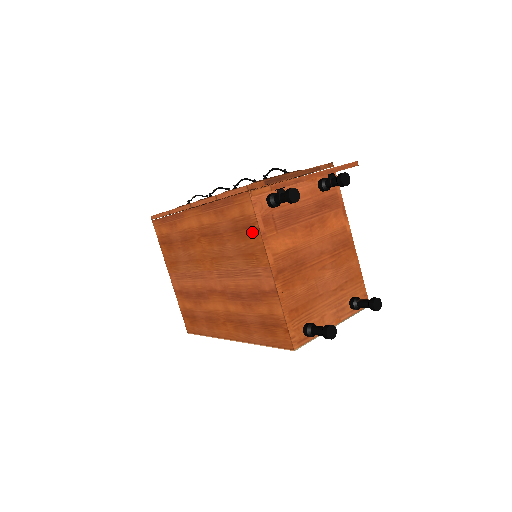
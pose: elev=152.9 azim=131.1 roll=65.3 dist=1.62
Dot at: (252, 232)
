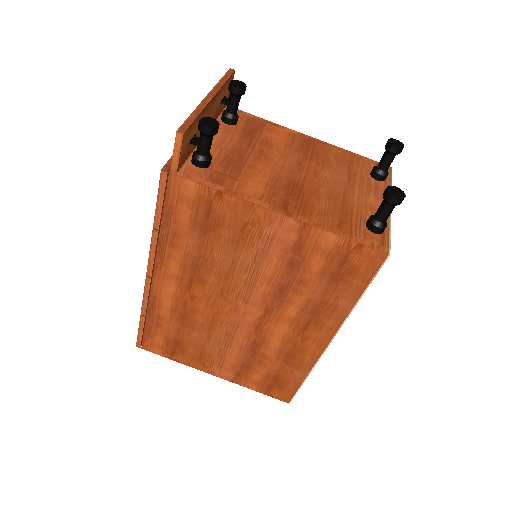
Dot at: (218, 206)
